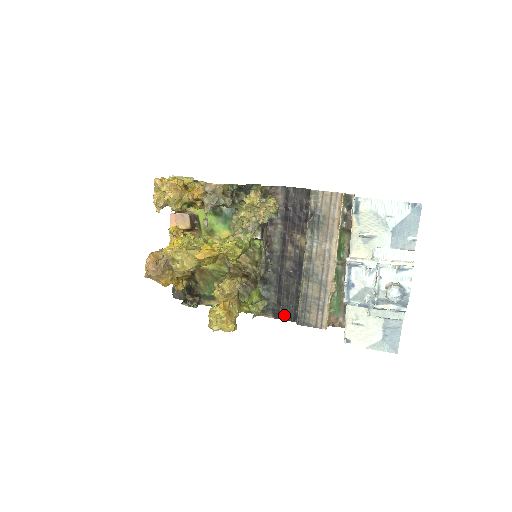
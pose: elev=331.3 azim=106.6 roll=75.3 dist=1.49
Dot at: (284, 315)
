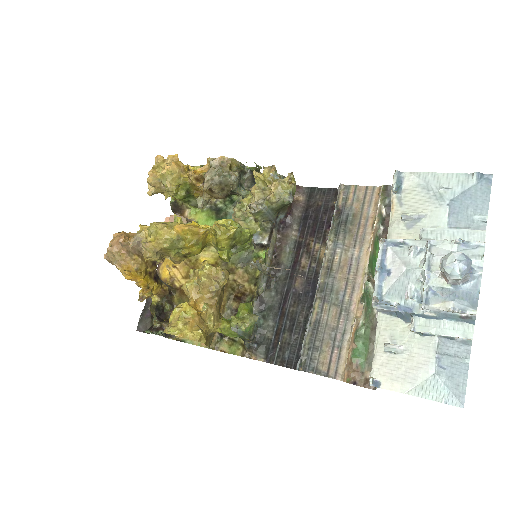
Dot at: (281, 358)
